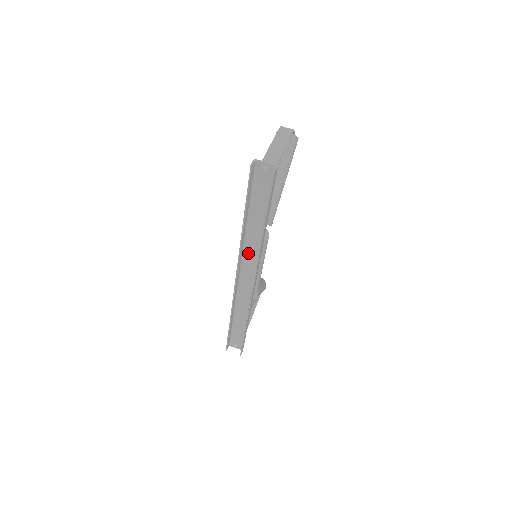
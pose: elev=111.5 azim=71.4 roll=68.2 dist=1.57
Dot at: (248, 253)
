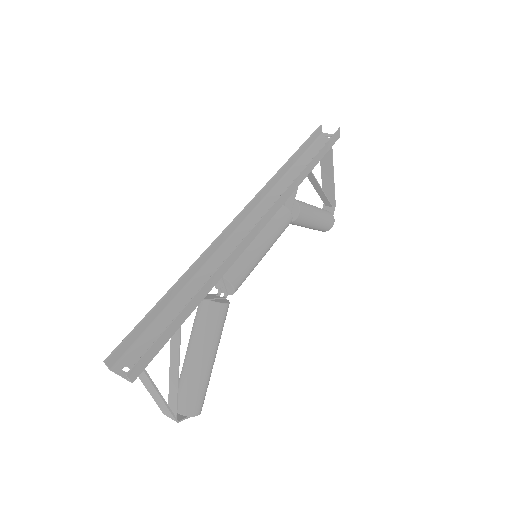
Dot at: (269, 200)
